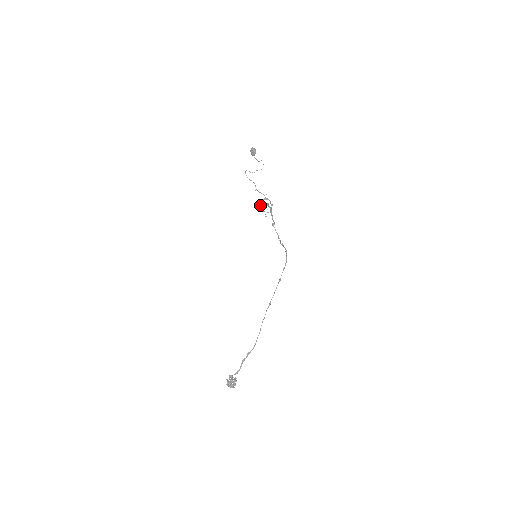
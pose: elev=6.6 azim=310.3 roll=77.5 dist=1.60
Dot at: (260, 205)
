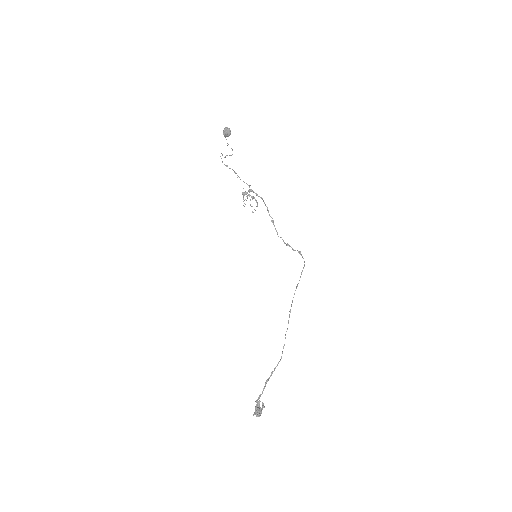
Dot at: occluded
